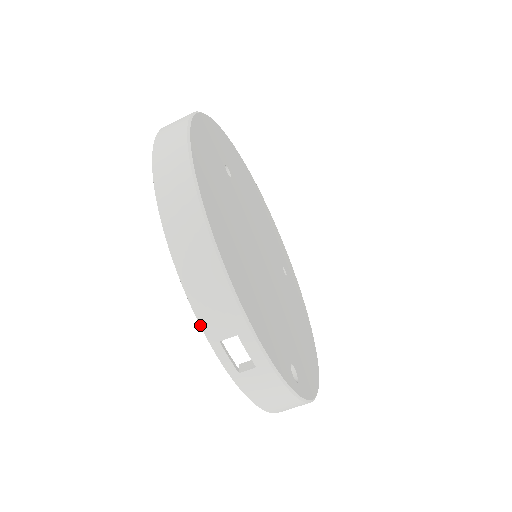
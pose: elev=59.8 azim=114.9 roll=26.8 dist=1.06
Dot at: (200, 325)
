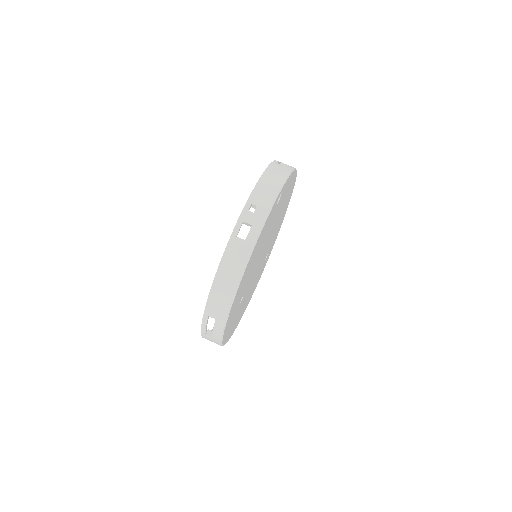
Dot at: occluded
